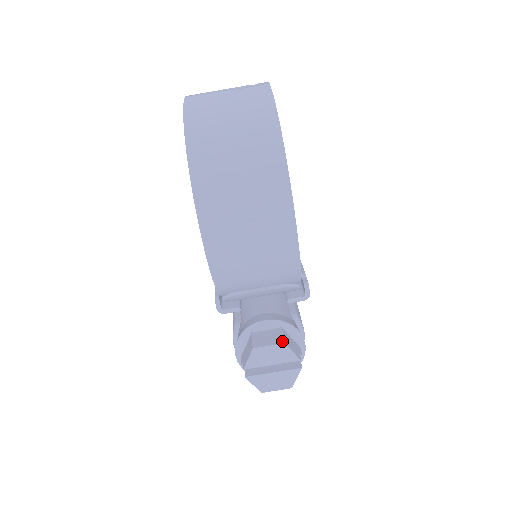
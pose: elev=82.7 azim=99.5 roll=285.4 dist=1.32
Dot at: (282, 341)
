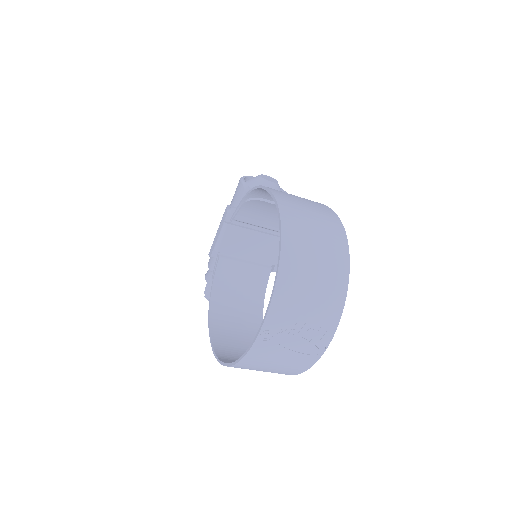
Dot at: occluded
